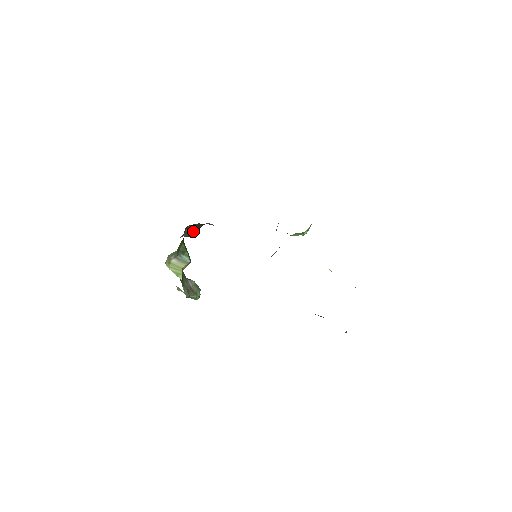
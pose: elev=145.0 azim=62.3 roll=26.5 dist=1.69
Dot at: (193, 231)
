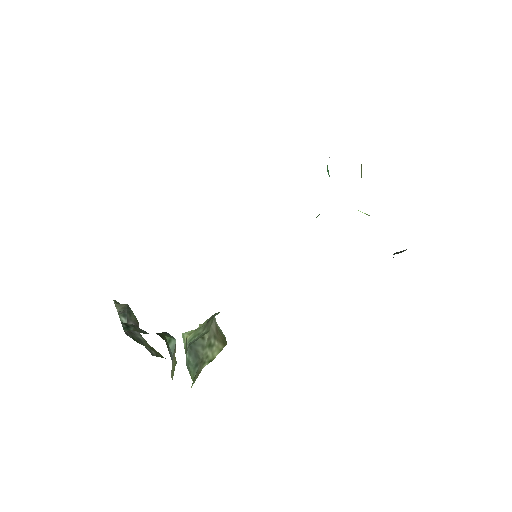
Dot at: occluded
